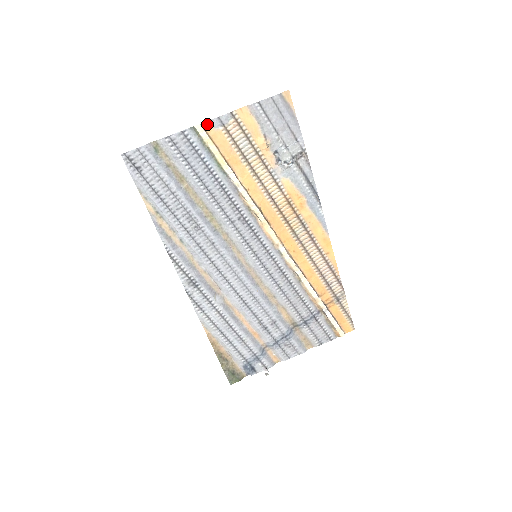
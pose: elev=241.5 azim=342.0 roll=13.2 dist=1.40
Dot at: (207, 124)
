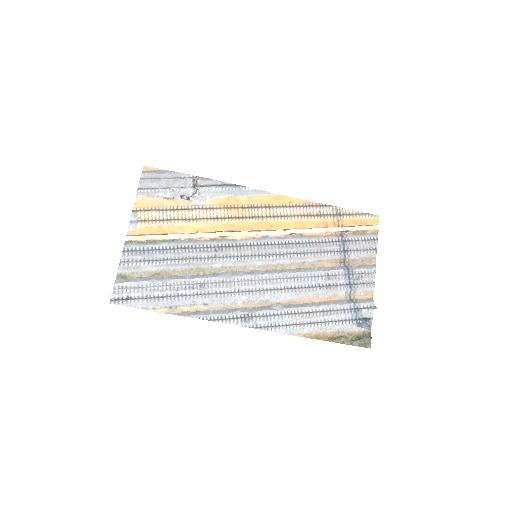
Dot at: (130, 232)
